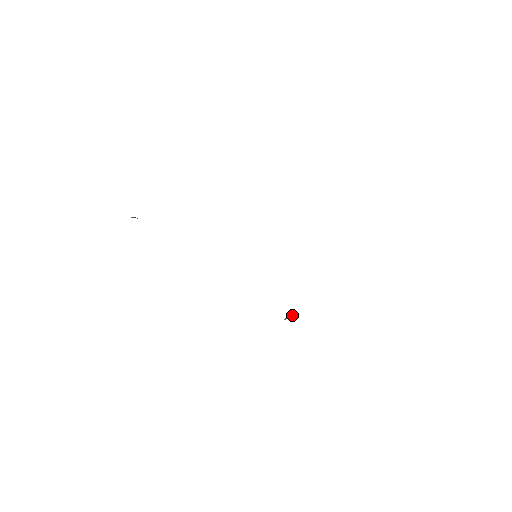
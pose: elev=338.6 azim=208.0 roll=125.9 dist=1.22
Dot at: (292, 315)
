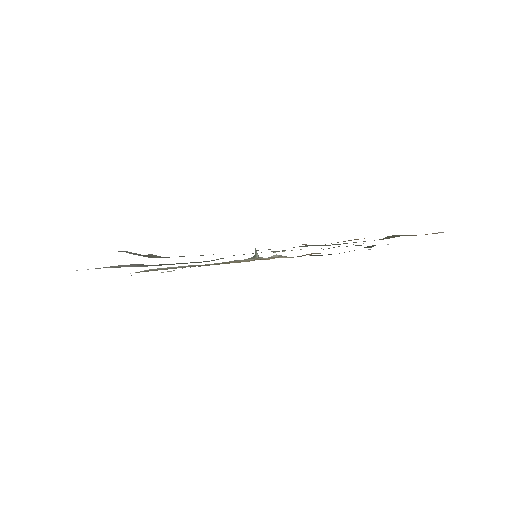
Dot at: (258, 257)
